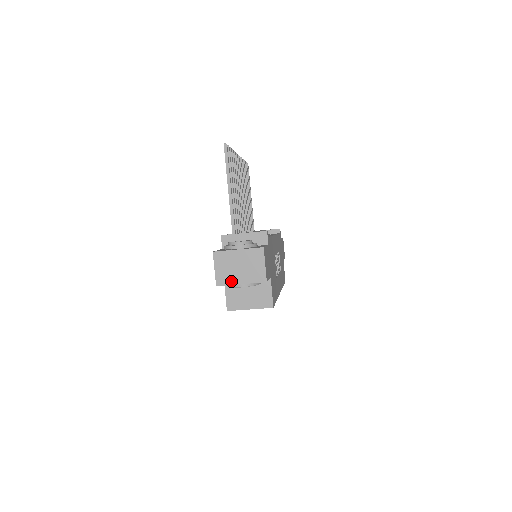
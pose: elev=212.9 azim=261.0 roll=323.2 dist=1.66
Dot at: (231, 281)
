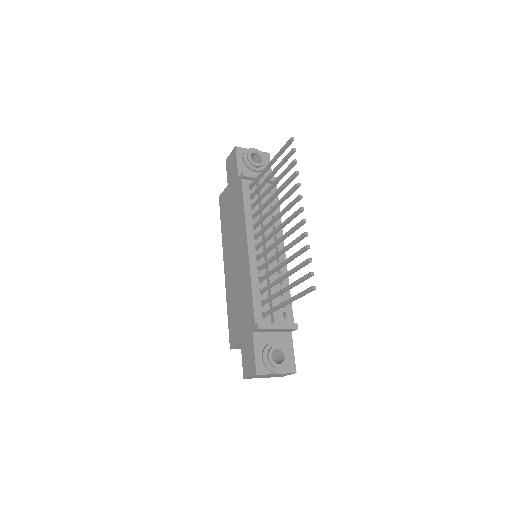
Dot at: occluded
